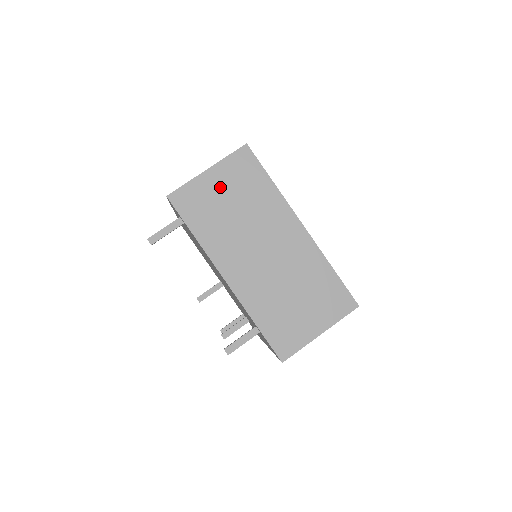
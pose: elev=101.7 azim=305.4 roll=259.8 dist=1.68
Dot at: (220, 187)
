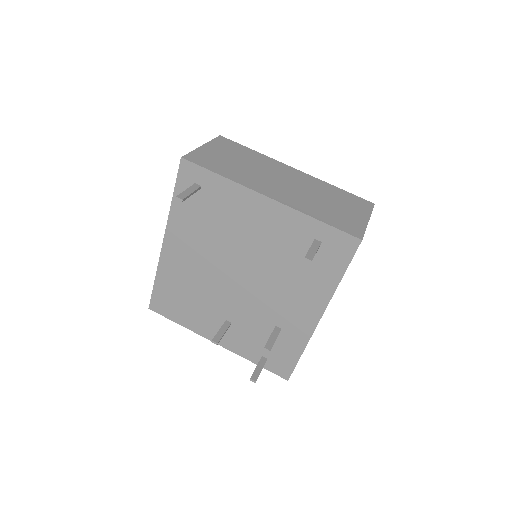
Dot at: (220, 153)
